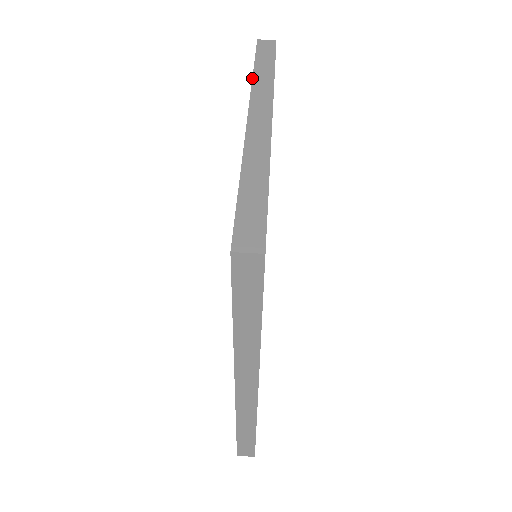
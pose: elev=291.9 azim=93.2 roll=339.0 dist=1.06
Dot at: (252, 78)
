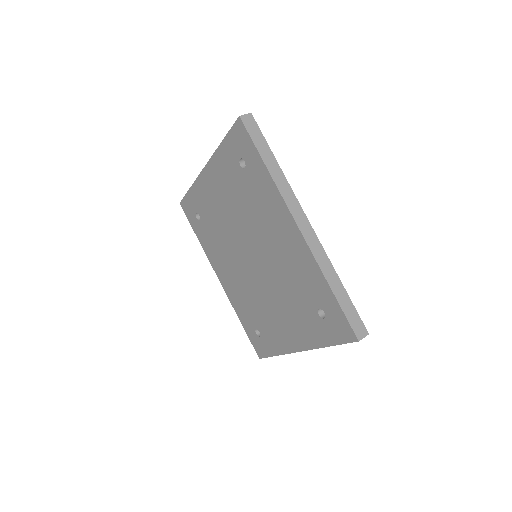
Dot at: (192, 184)
